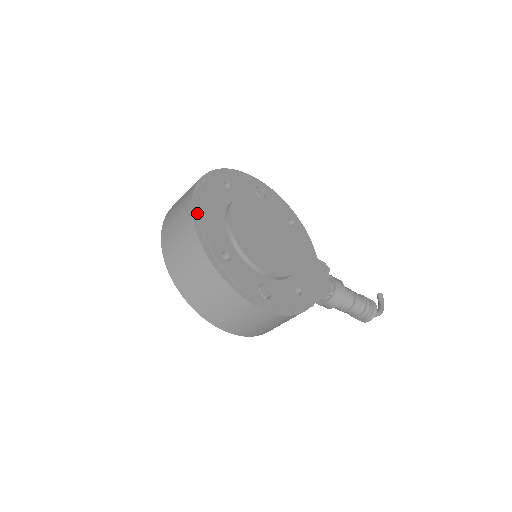
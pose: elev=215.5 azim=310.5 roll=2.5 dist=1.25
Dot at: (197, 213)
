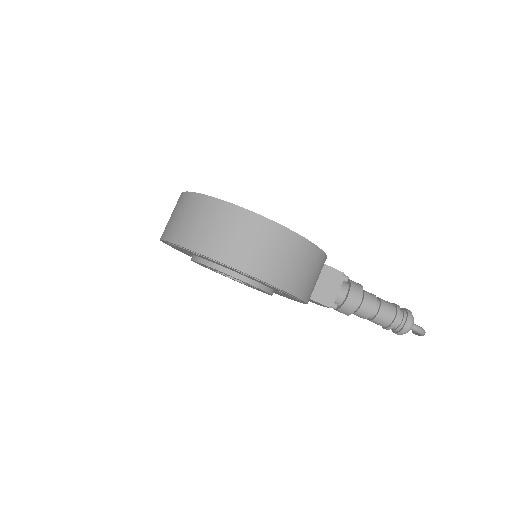
Dot at: occluded
